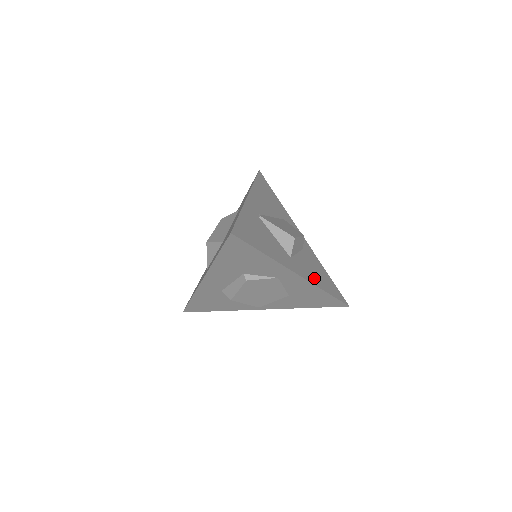
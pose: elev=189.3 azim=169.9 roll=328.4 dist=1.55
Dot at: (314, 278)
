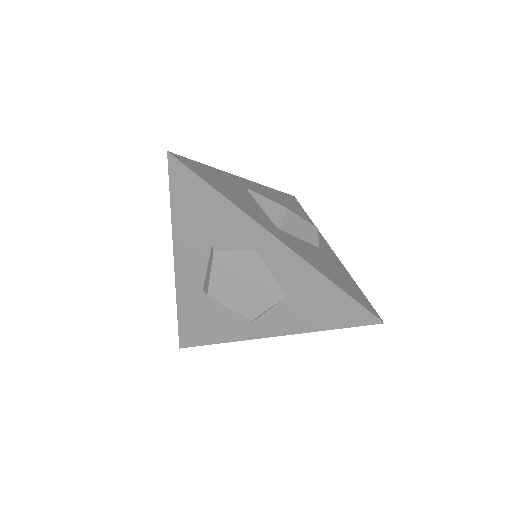
Dot at: (315, 263)
